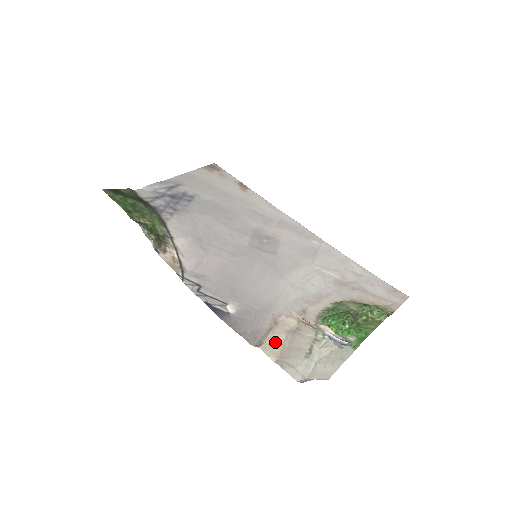
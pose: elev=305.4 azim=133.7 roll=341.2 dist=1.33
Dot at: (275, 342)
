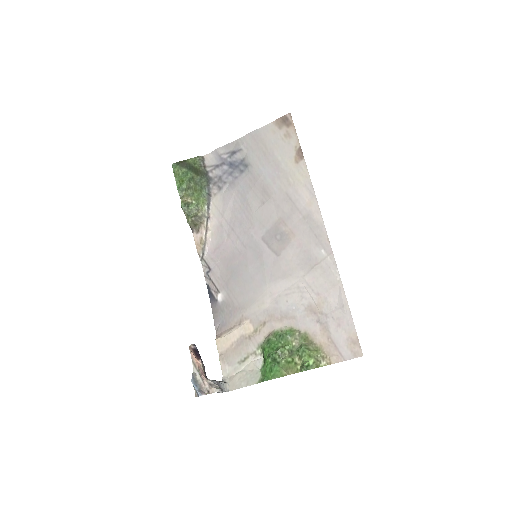
Dot at: (228, 340)
